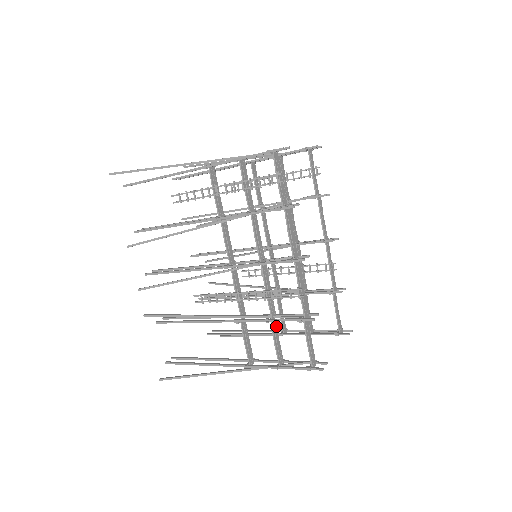
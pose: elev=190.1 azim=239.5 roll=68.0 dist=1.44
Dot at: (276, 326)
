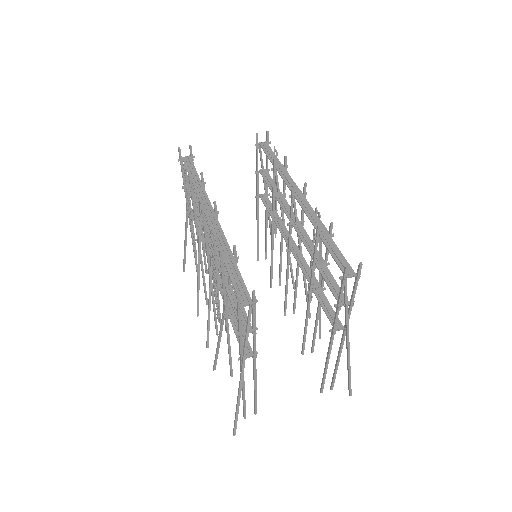
Dot at: occluded
